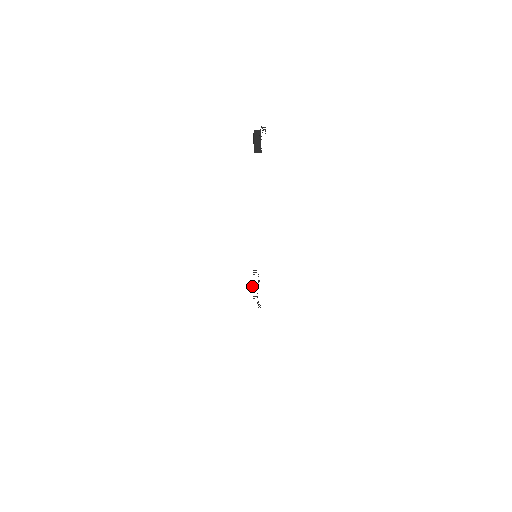
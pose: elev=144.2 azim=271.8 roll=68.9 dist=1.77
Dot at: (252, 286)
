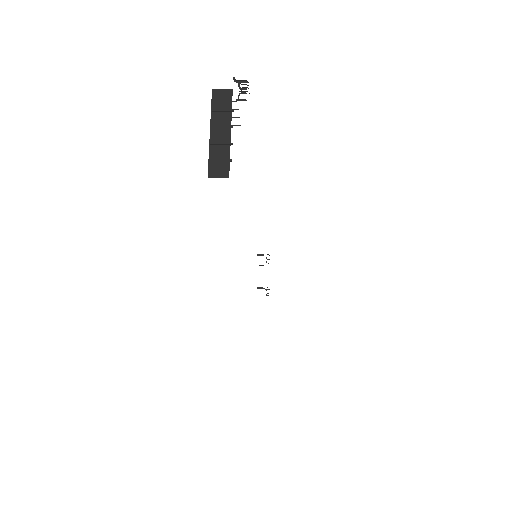
Dot at: occluded
